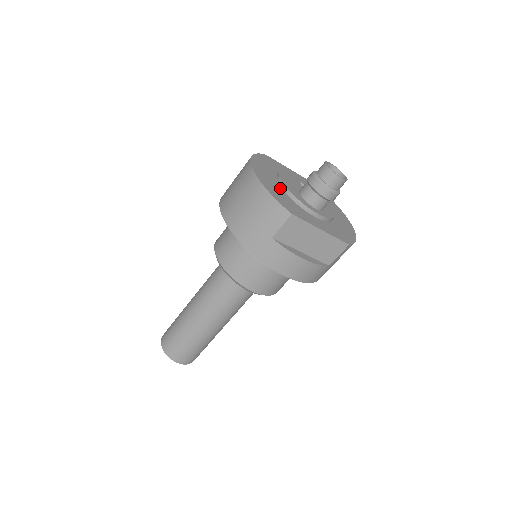
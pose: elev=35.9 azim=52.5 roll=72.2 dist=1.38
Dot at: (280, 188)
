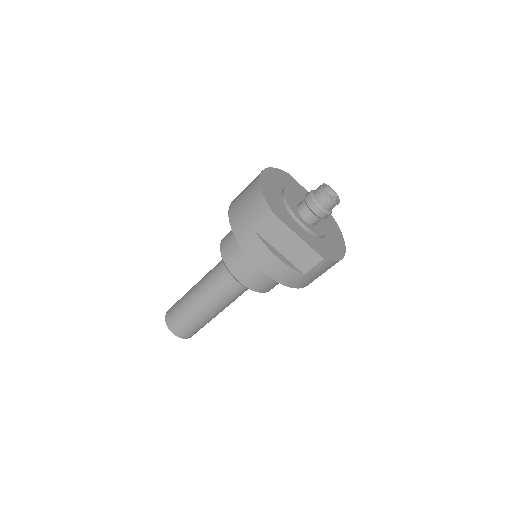
Dot at: (279, 196)
